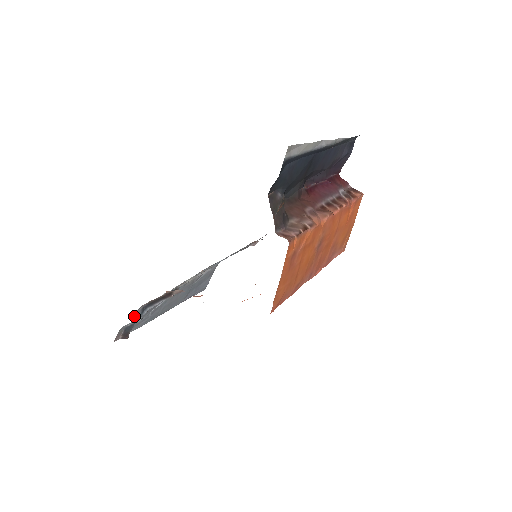
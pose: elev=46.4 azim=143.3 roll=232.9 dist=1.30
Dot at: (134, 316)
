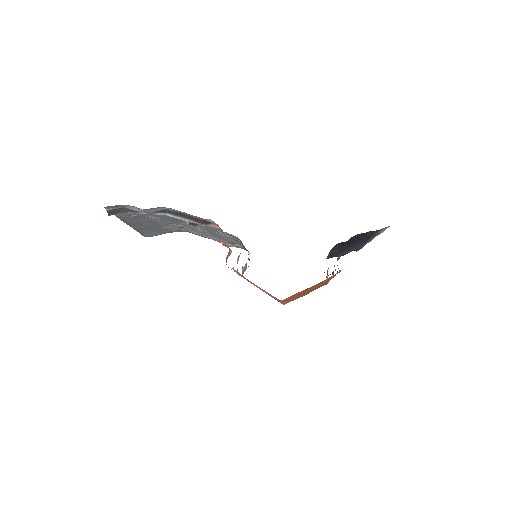
Dot at: (153, 208)
